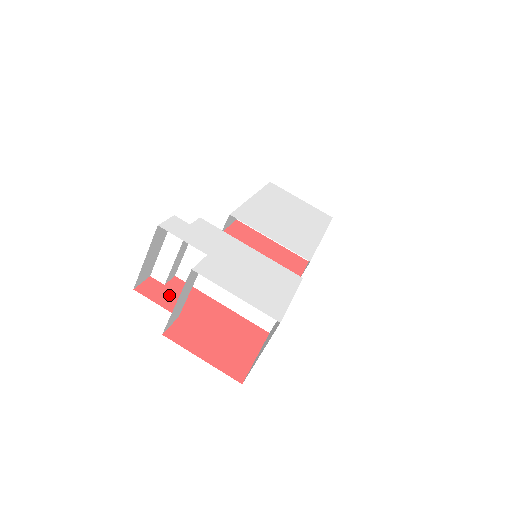
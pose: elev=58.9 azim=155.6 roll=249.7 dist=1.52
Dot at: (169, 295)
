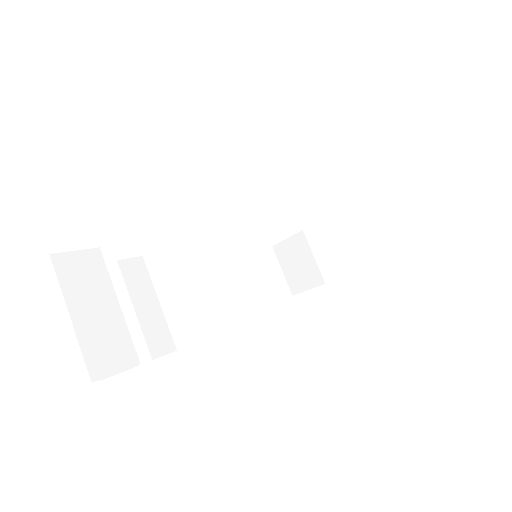
Dot at: occluded
